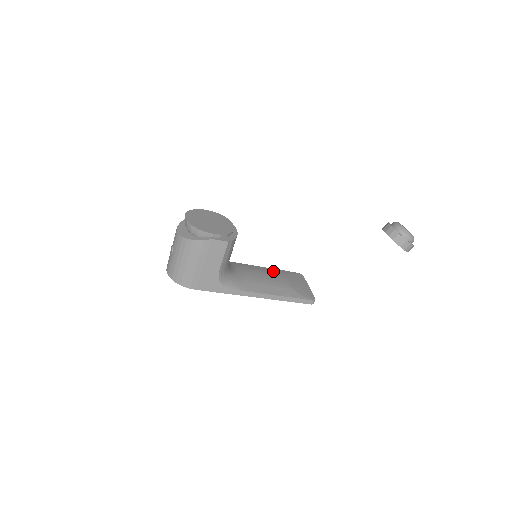
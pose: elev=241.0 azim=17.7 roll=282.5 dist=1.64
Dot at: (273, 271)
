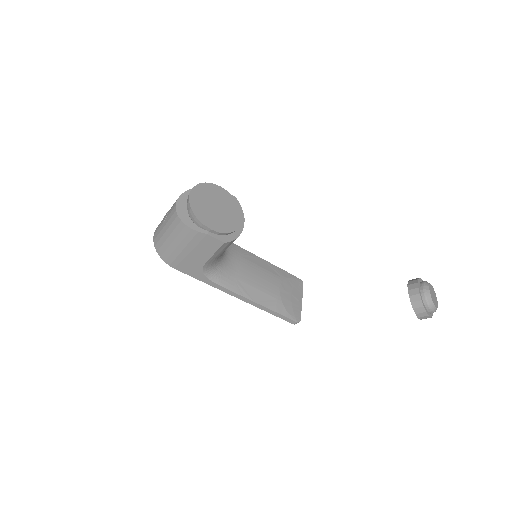
Dot at: (272, 269)
